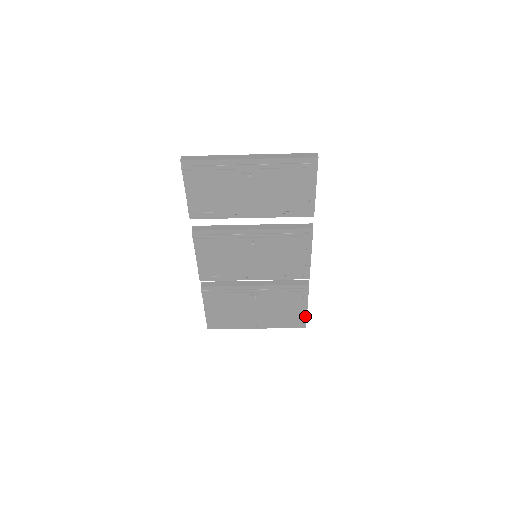
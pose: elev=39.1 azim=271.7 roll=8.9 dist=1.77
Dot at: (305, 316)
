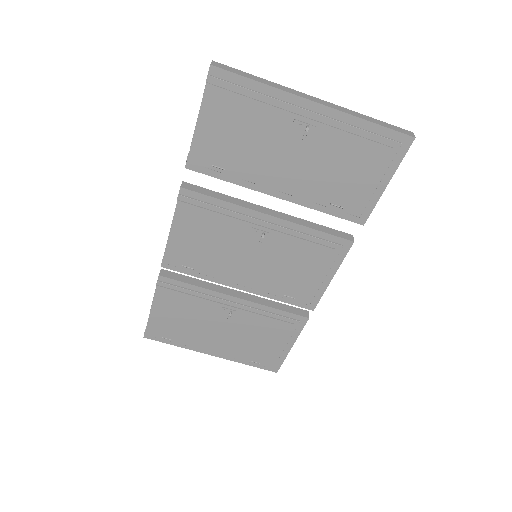
Dot at: (283, 357)
